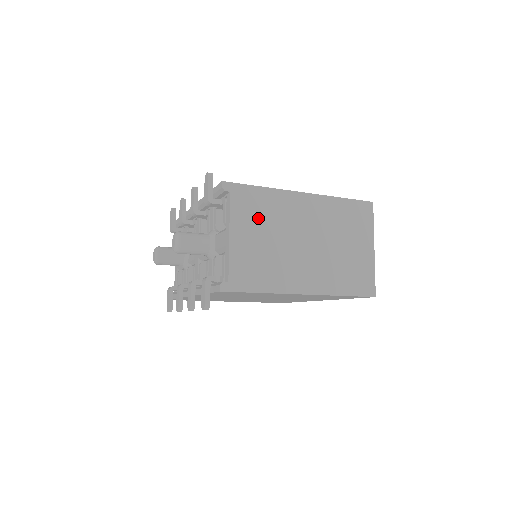
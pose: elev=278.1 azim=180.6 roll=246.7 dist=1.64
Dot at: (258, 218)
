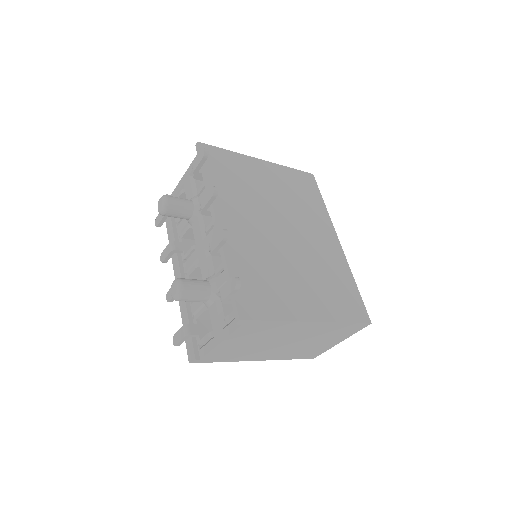
Dot at: (255, 335)
